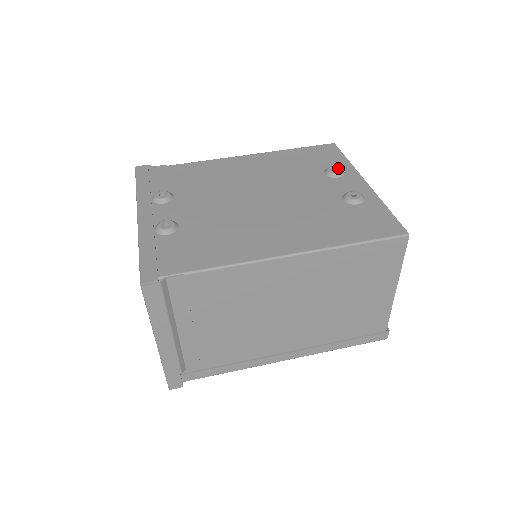
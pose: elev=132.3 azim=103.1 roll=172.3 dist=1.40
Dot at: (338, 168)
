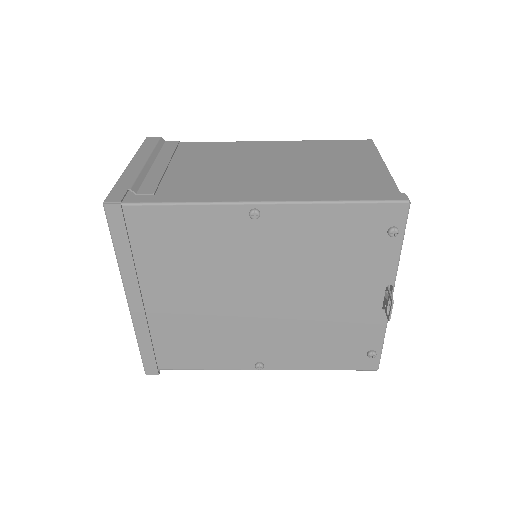
Dot at: occluded
